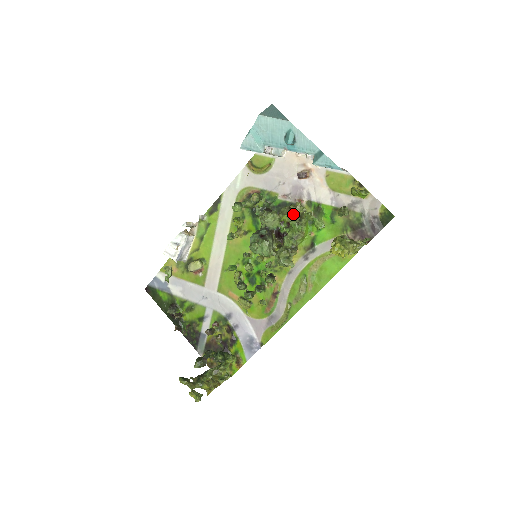
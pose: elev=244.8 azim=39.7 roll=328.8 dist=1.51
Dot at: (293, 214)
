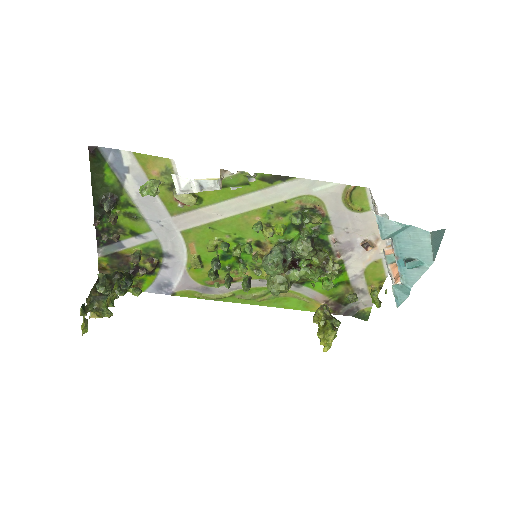
Dot at: (324, 265)
